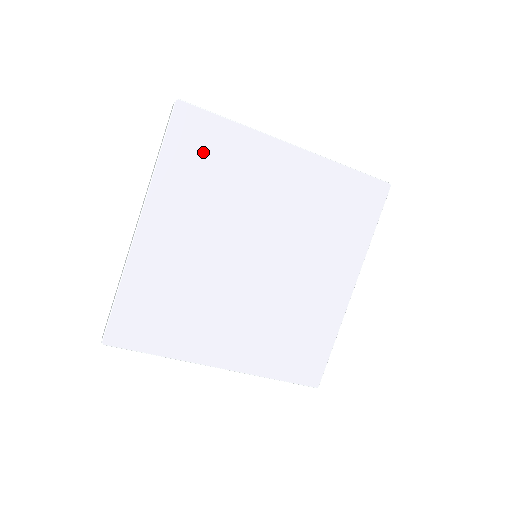
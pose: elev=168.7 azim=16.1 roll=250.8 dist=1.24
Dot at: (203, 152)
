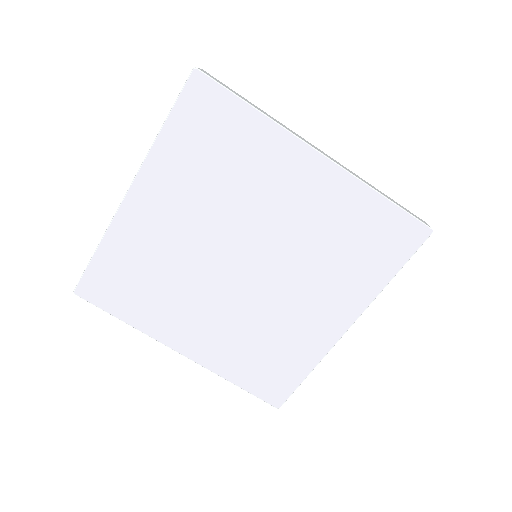
Dot at: (212, 135)
